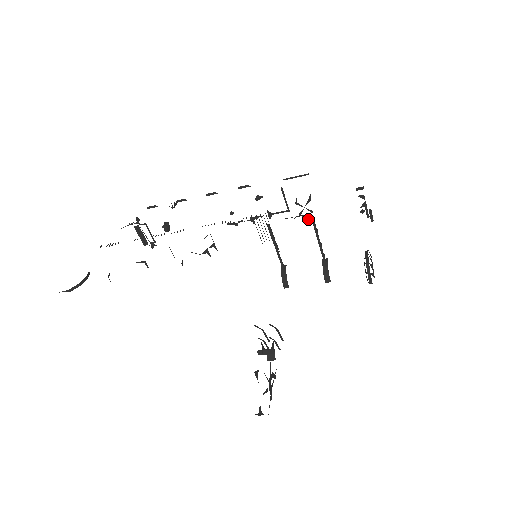
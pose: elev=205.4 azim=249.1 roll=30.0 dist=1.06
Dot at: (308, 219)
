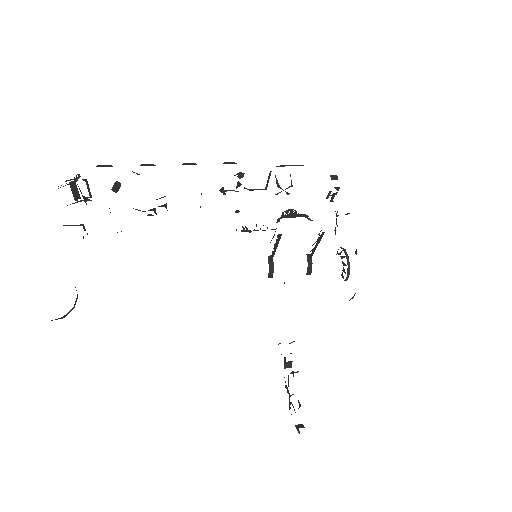
Dot at: occluded
